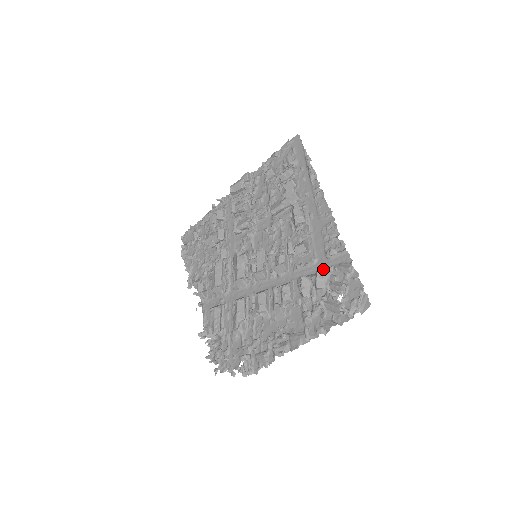
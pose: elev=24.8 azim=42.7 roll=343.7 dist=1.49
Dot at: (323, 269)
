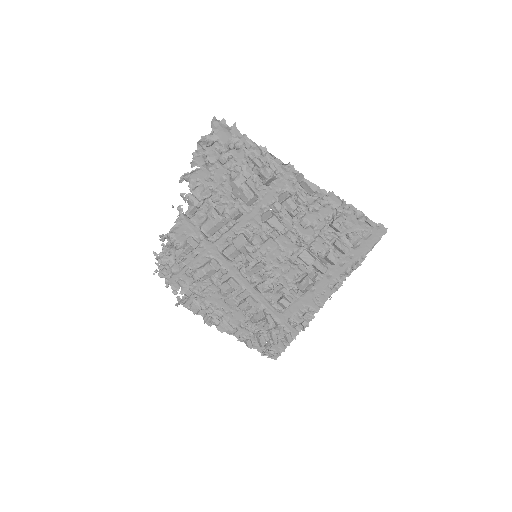
Dot at: (279, 321)
